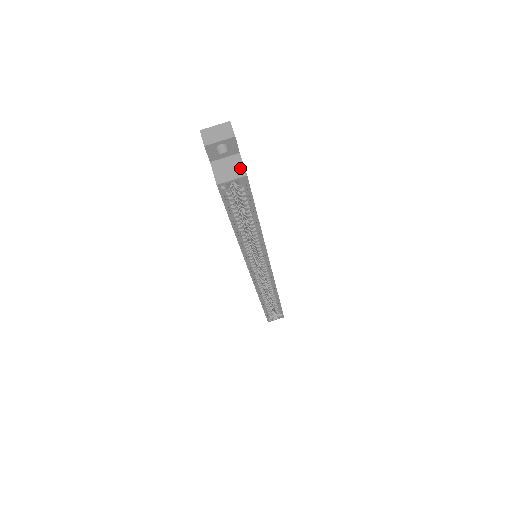
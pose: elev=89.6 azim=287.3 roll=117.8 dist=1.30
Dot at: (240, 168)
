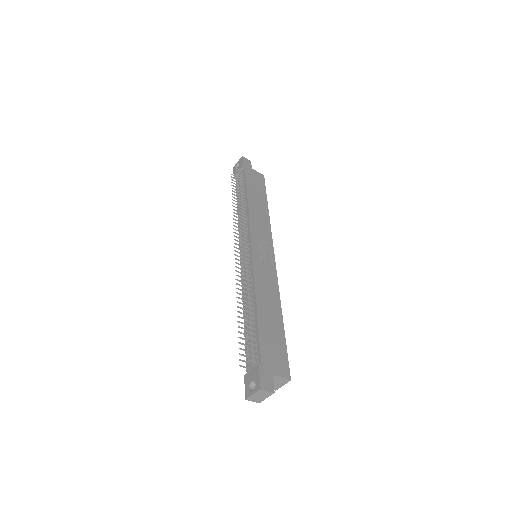
Dot at: (282, 380)
